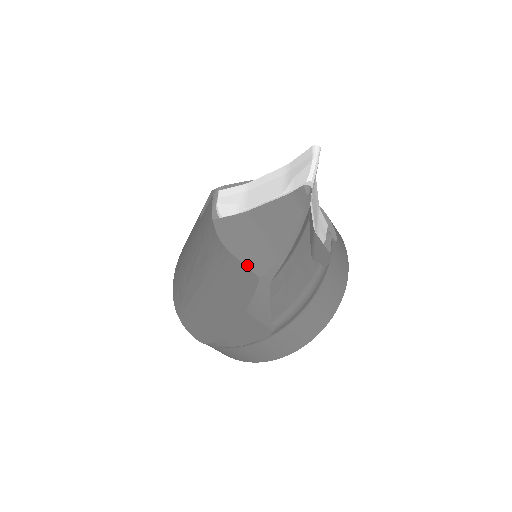
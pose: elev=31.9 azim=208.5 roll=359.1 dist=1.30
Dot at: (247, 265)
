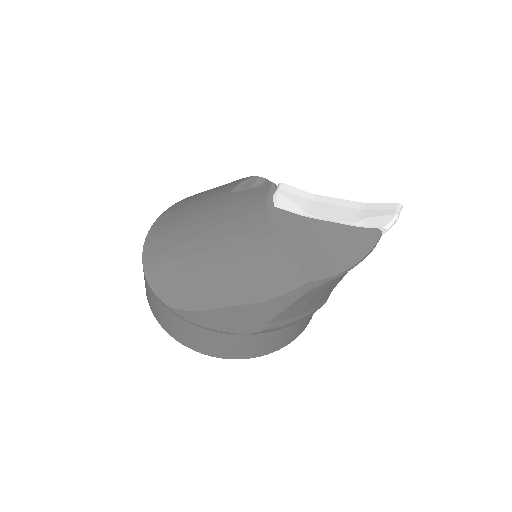
Dot at: (298, 263)
